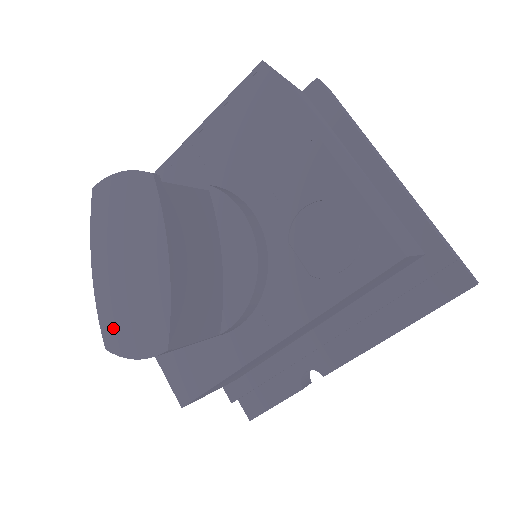
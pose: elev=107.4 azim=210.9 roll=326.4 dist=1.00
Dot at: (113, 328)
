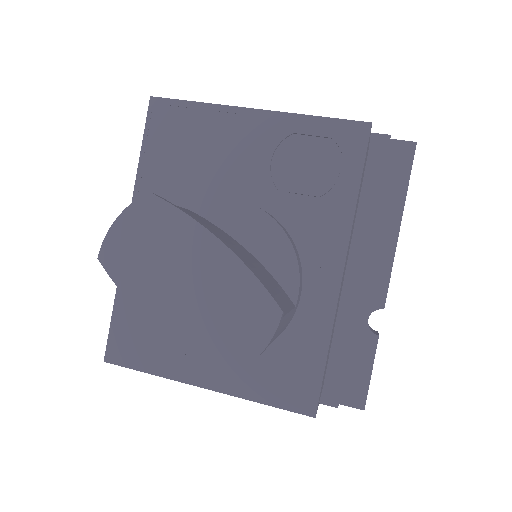
Dot at: (216, 352)
